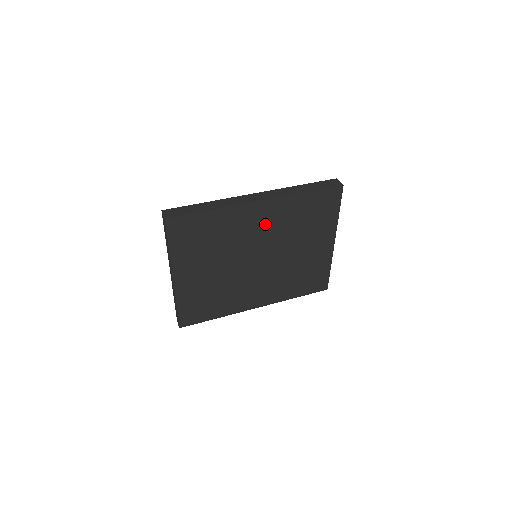
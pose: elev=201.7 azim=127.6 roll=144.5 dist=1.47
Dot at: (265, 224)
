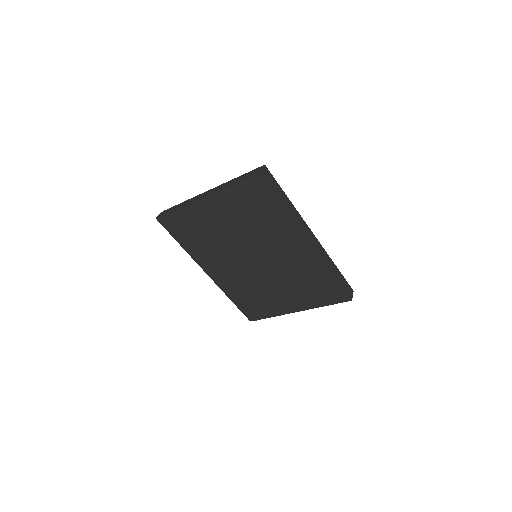
Dot at: (291, 254)
